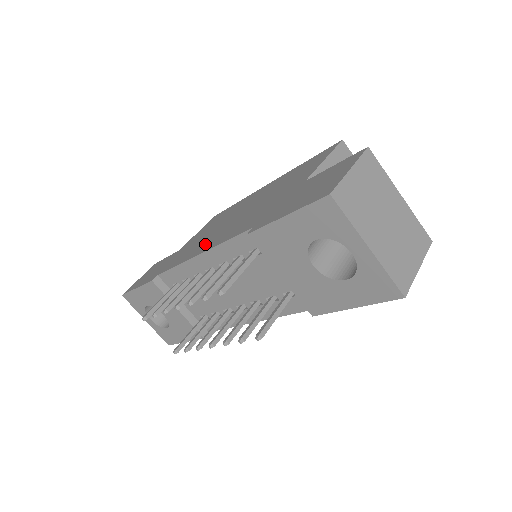
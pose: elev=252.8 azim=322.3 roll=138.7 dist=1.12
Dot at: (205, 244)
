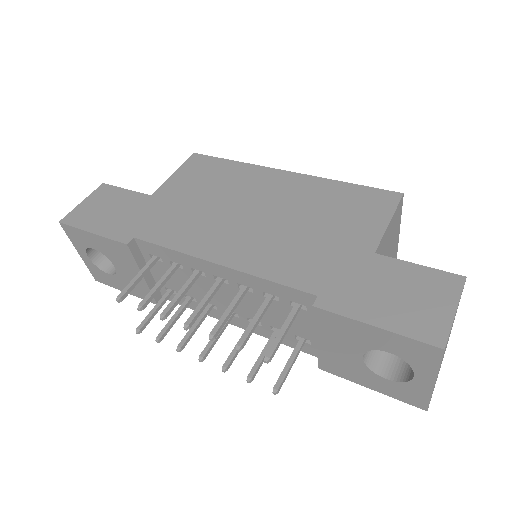
Dot at: (219, 242)
